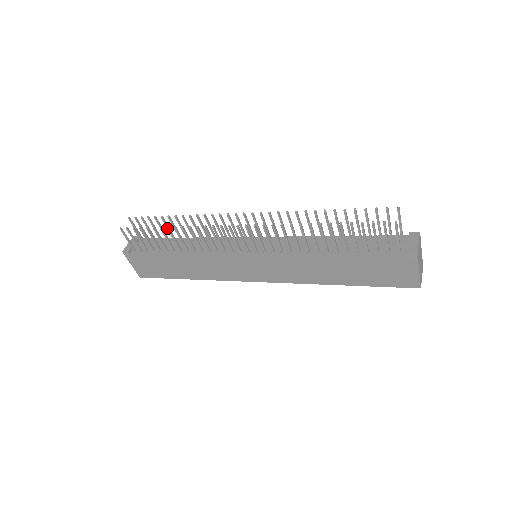
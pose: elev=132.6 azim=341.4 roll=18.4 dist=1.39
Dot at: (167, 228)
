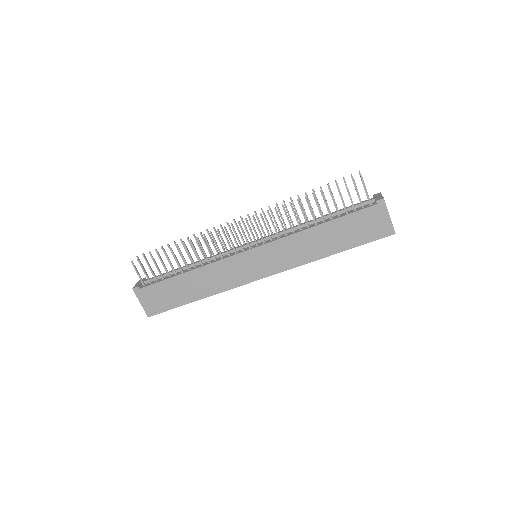
Dot at: occluded
